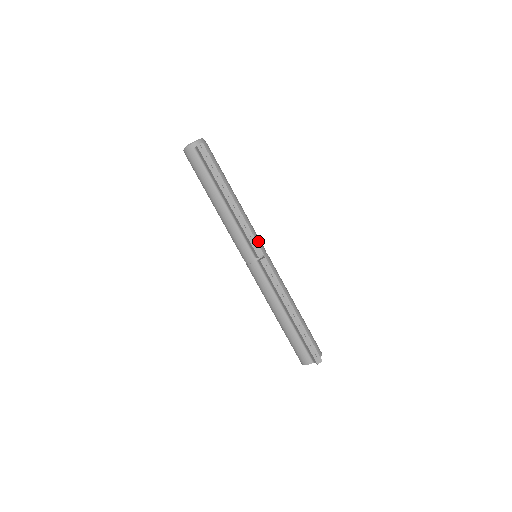
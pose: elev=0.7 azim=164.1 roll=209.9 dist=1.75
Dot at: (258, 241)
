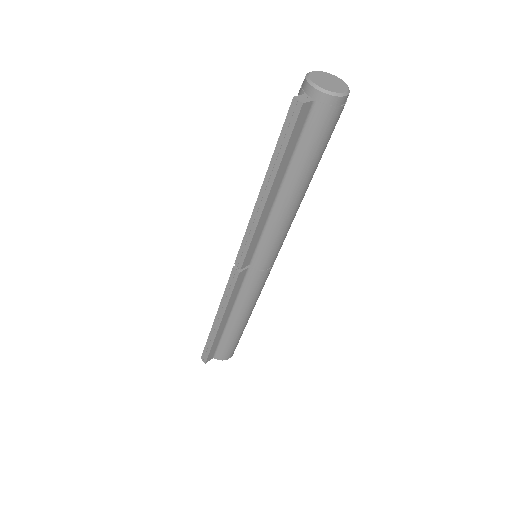
Dot at: (263, 254)
